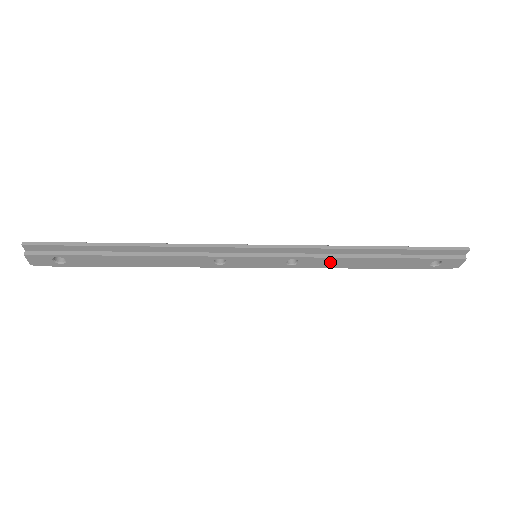
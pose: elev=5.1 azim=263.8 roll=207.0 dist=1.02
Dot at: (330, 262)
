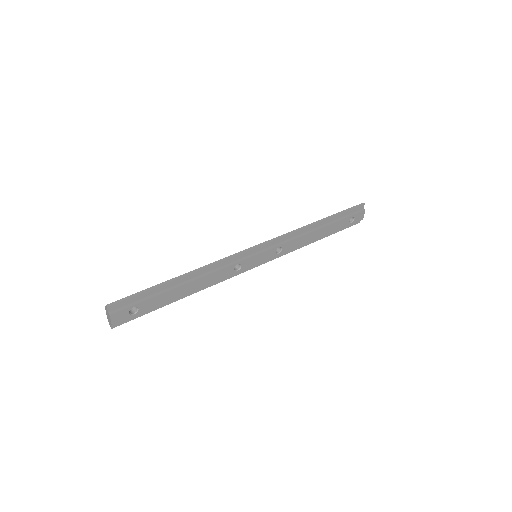
Dot at: (299, 241)
